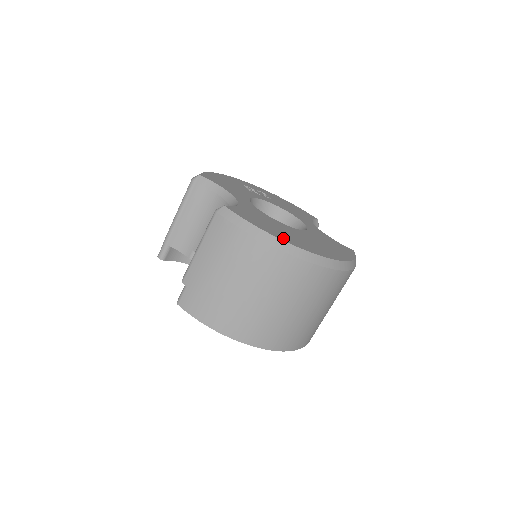
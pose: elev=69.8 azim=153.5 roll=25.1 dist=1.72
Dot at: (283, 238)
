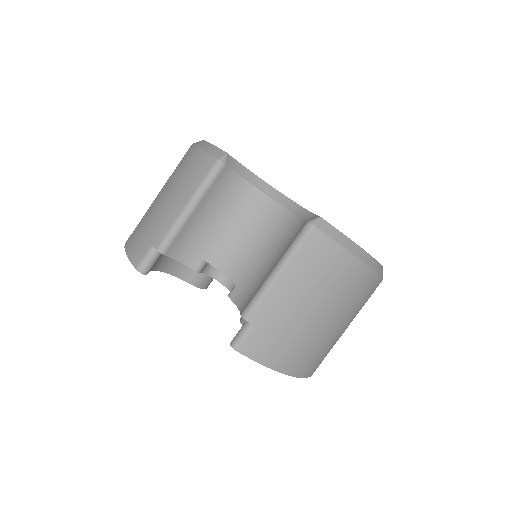
Dot at: occluded
